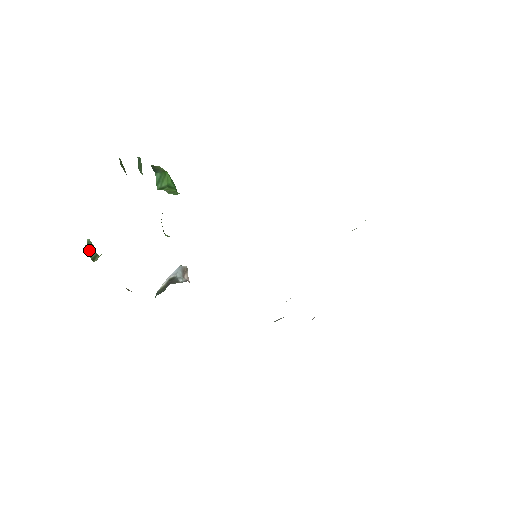
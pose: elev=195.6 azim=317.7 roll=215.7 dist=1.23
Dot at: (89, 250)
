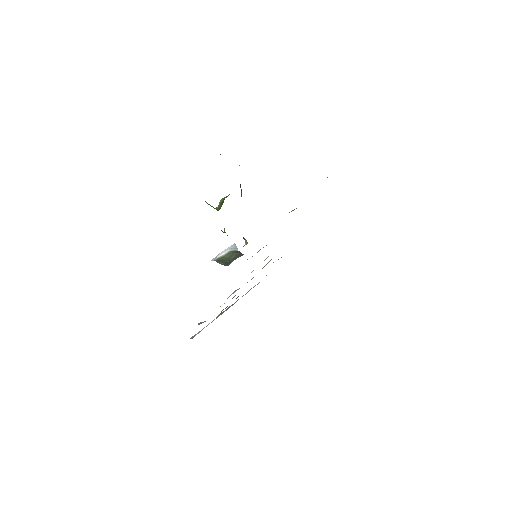
Dot at: occluded
